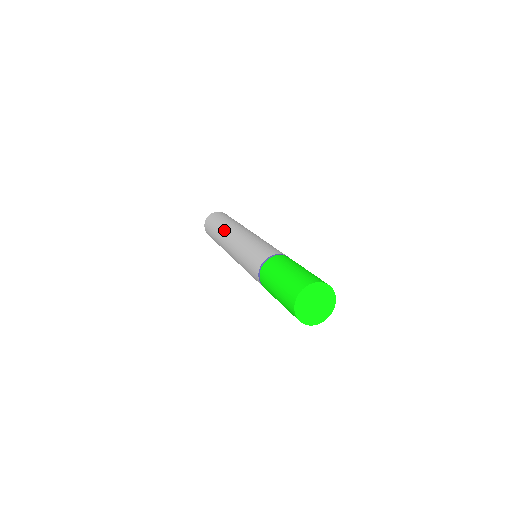
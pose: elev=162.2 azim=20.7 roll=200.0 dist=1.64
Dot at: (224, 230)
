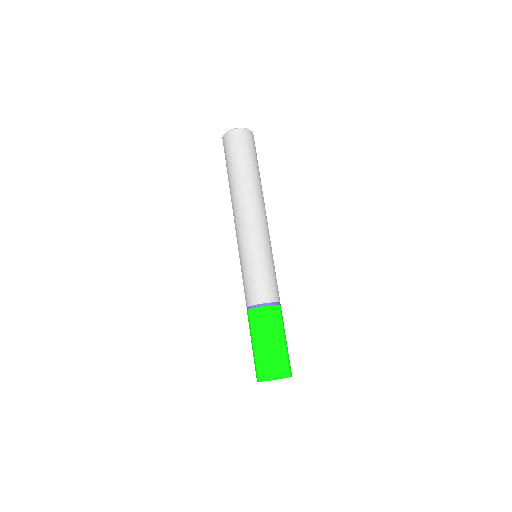
Dot at: occluded
